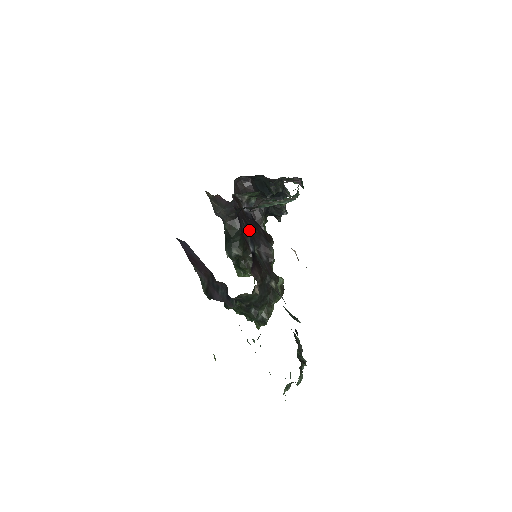
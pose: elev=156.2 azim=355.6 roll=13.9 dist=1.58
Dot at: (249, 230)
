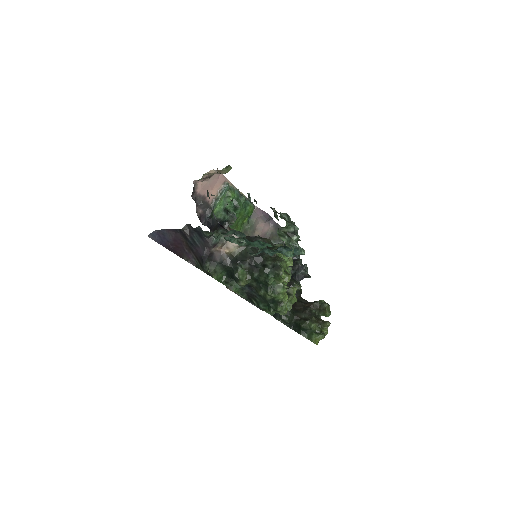
Dot at: occluded
